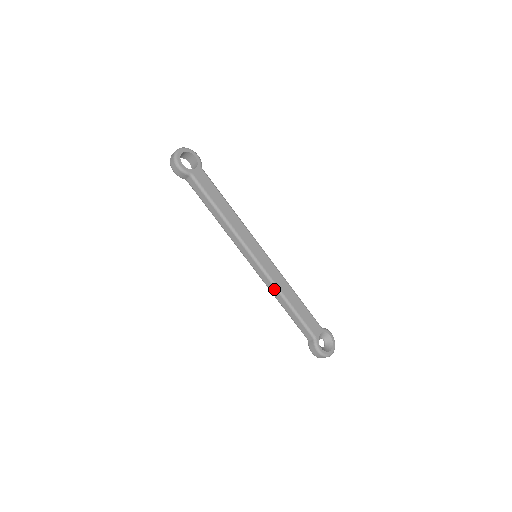
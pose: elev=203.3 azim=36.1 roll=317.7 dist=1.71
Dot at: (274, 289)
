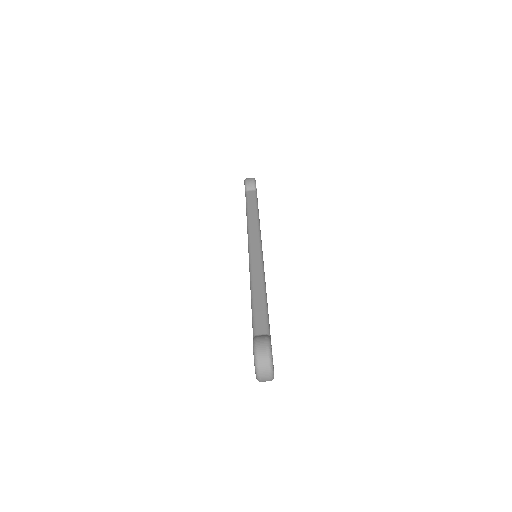
Dot at: (260, 274)
